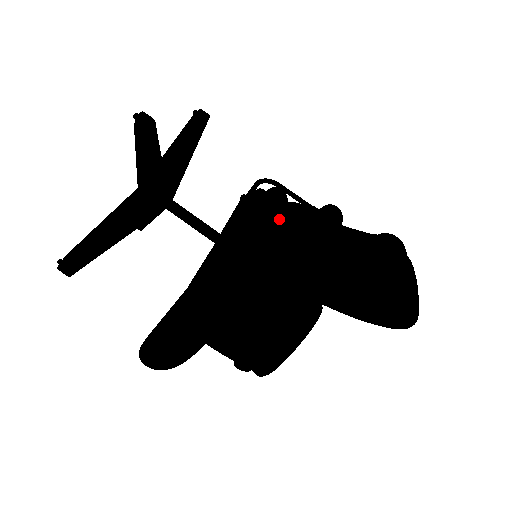
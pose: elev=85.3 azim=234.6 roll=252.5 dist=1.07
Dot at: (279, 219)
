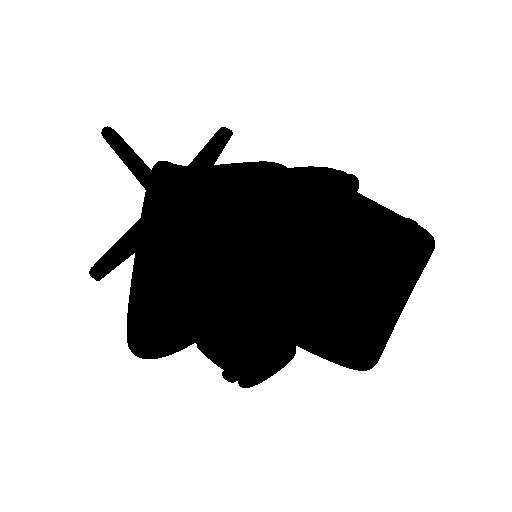
Dot at: occluded
